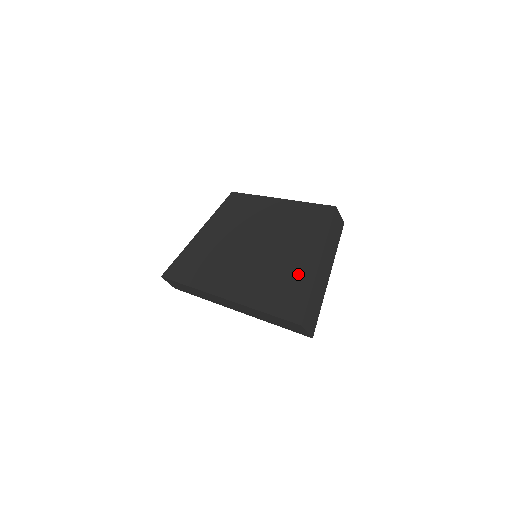
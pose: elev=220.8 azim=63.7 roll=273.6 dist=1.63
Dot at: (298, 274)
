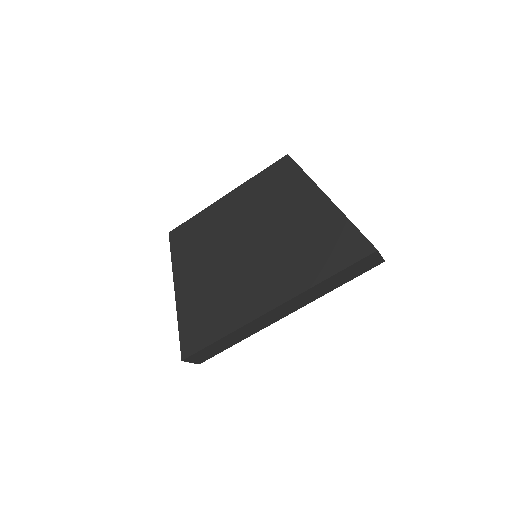
Dot at: (322, 223)
